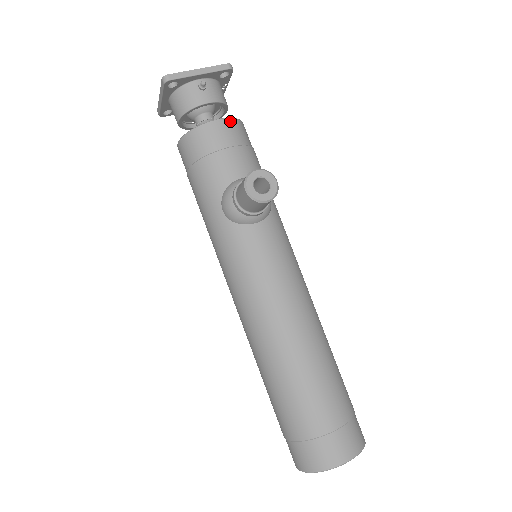
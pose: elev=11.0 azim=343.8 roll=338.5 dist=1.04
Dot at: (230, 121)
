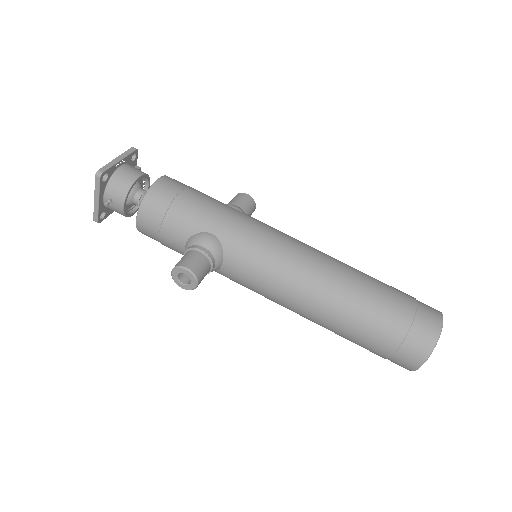
Dot at: (141, 212)
